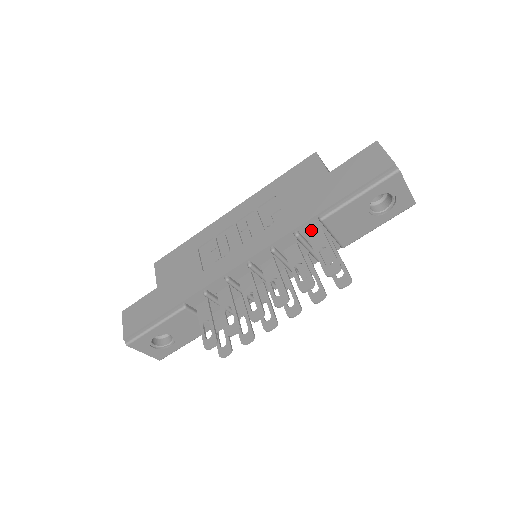
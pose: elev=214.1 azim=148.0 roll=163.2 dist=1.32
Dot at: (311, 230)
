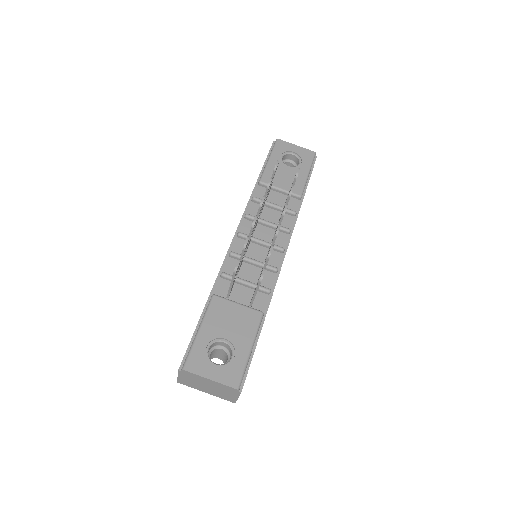
Dot at: (263, 195)
